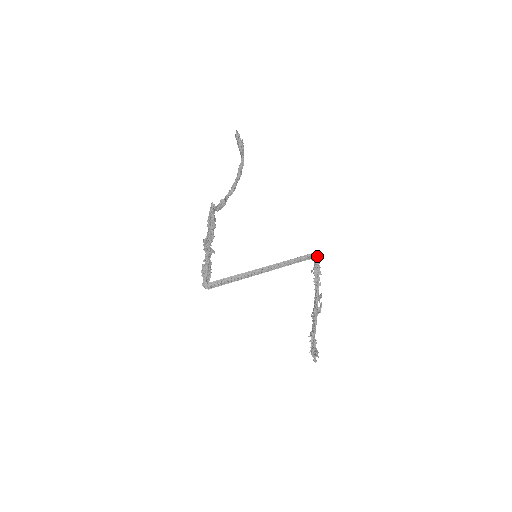
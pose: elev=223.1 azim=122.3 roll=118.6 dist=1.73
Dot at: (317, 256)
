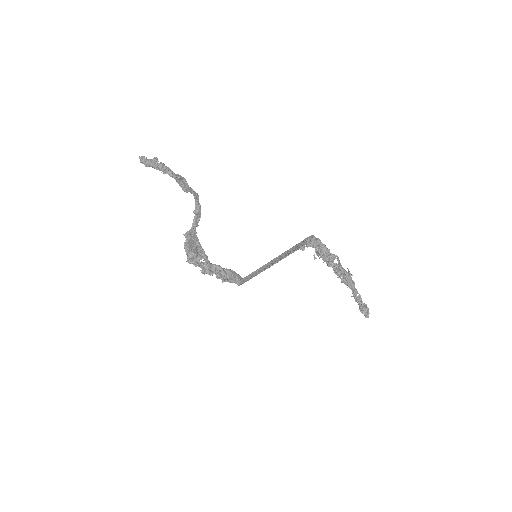
Dot at: (312, 238)
